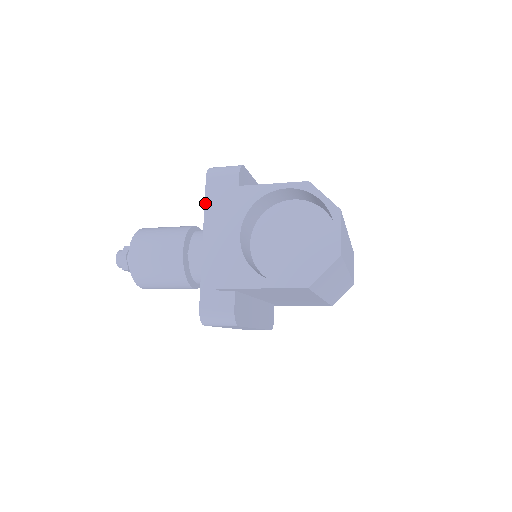
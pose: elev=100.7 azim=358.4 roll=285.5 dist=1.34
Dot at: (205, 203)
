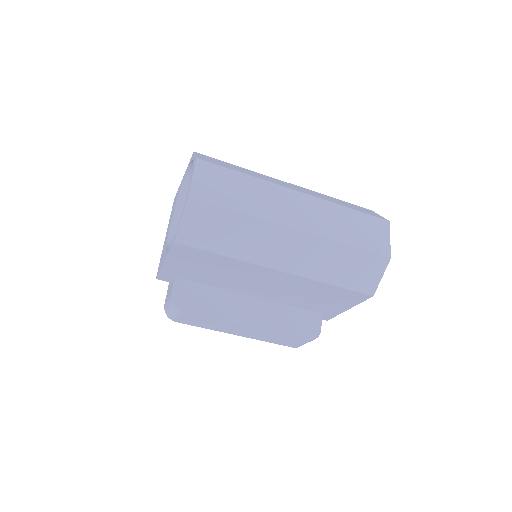
Dot at: occluded
